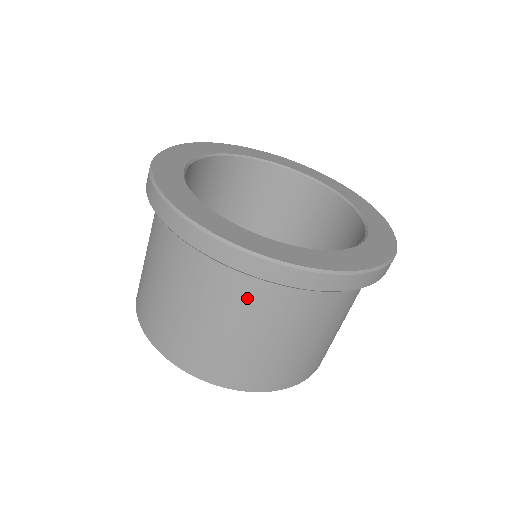
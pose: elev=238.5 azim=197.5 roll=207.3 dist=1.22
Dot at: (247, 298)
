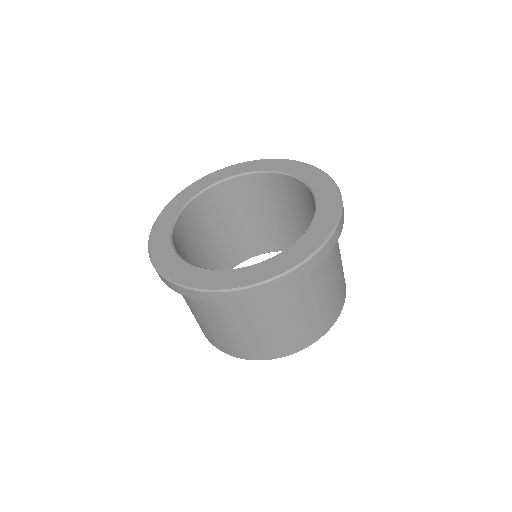
Dot at: (244, 309)
